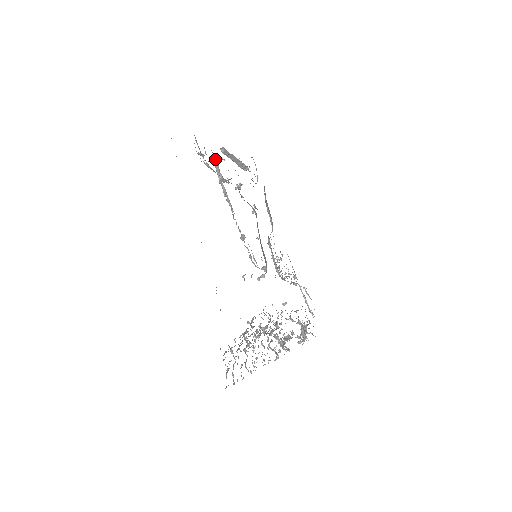
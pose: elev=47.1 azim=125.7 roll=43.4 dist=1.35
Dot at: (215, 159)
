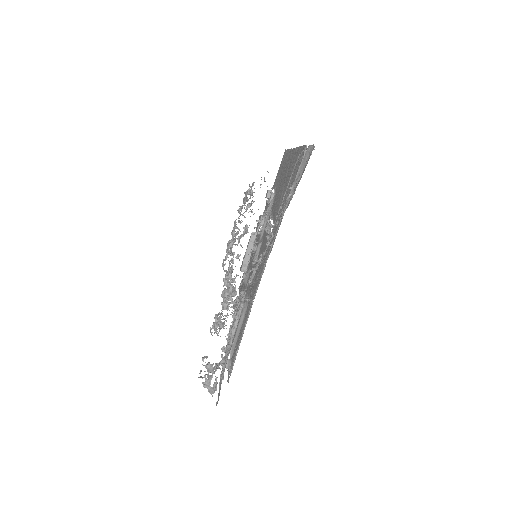
Dot at: (263, 214)
